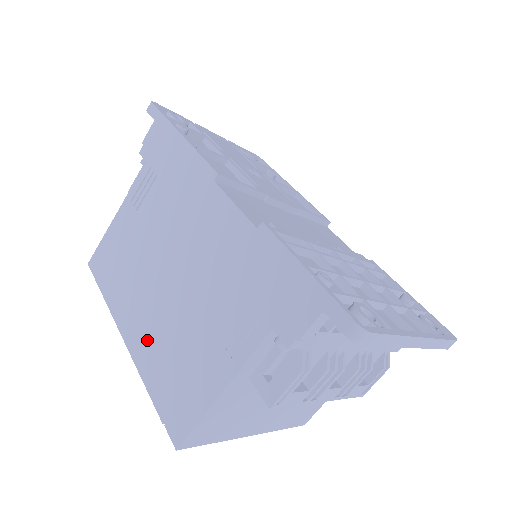
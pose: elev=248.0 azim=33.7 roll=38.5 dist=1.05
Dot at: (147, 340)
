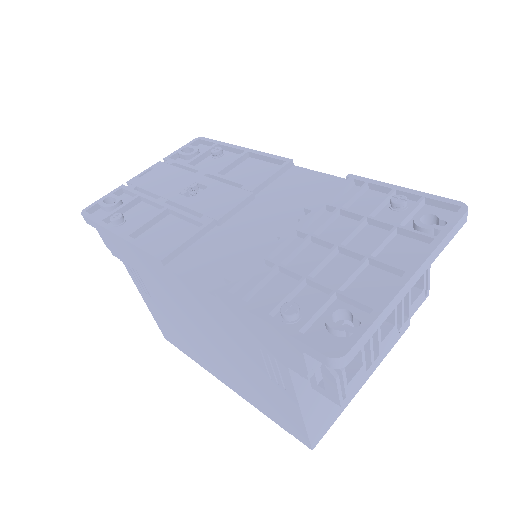
Dot at: (236, 384)
